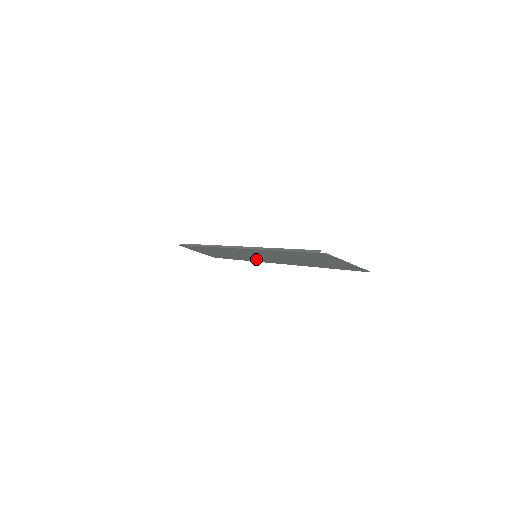
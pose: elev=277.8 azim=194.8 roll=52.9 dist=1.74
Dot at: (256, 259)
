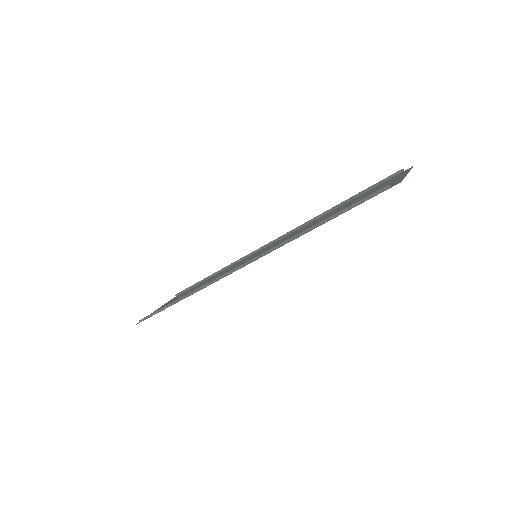
Dot at: (246, 259)
